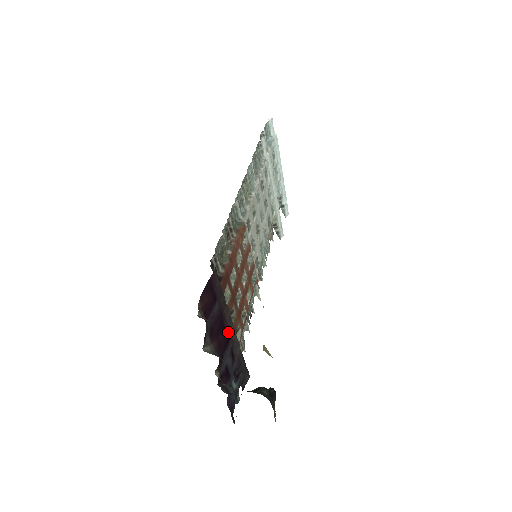
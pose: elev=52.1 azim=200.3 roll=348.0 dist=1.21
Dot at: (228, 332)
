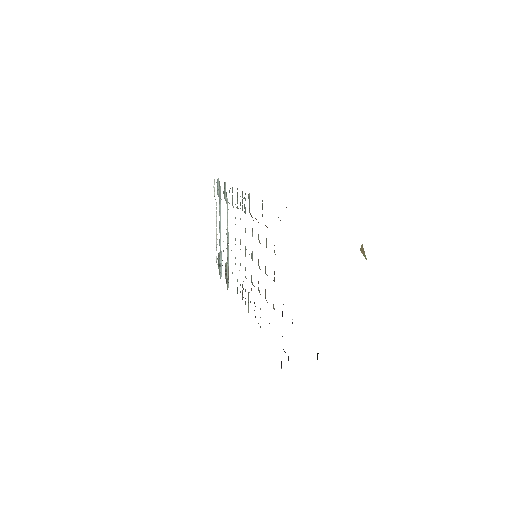
Dot at: occluded
